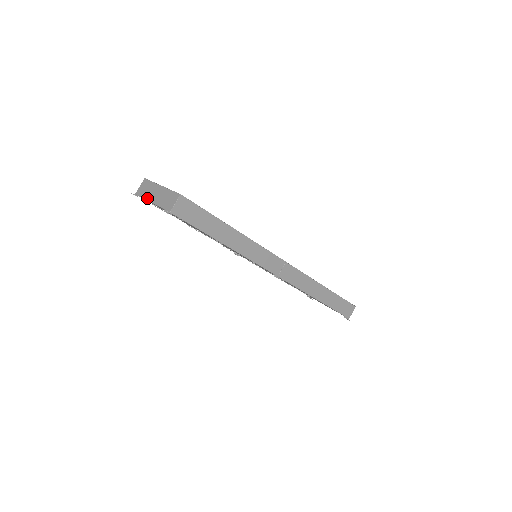
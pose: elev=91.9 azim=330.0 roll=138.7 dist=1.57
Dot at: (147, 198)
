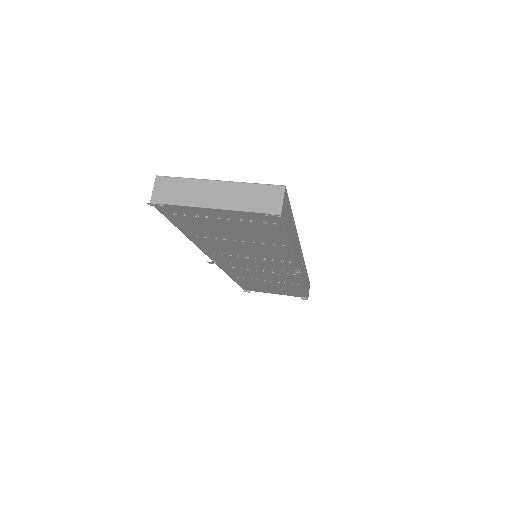
Dot at: (195, 204)
